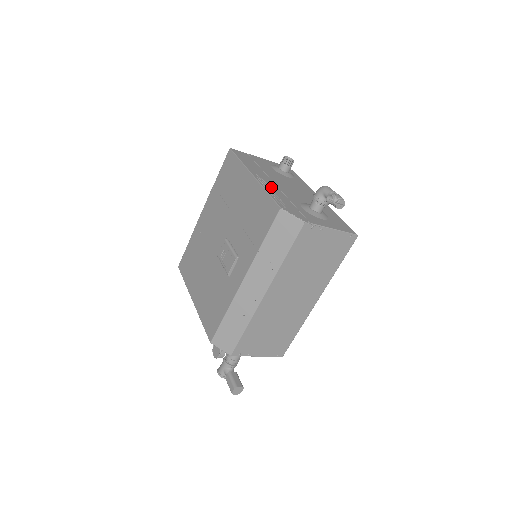
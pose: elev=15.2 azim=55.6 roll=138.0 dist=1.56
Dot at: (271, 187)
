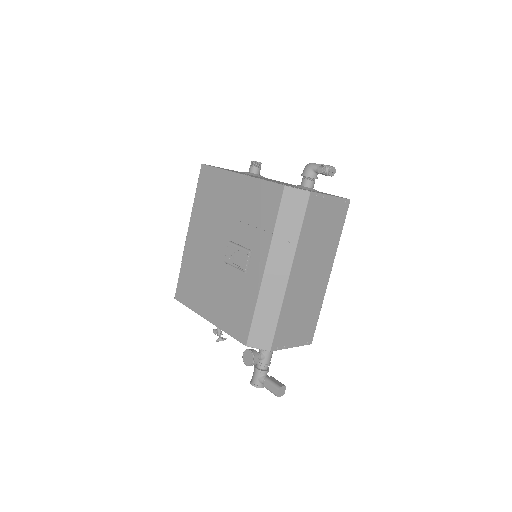
Dot at: occluded
